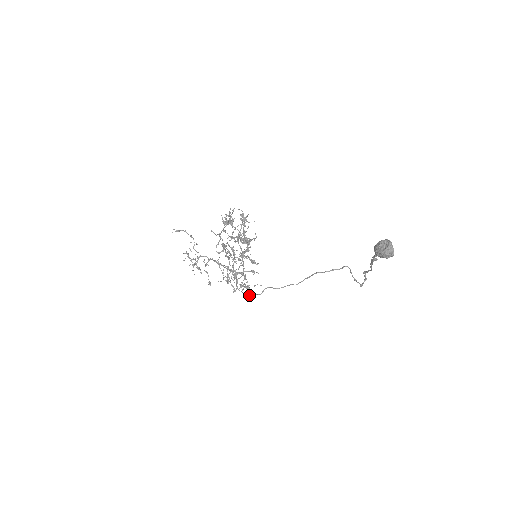
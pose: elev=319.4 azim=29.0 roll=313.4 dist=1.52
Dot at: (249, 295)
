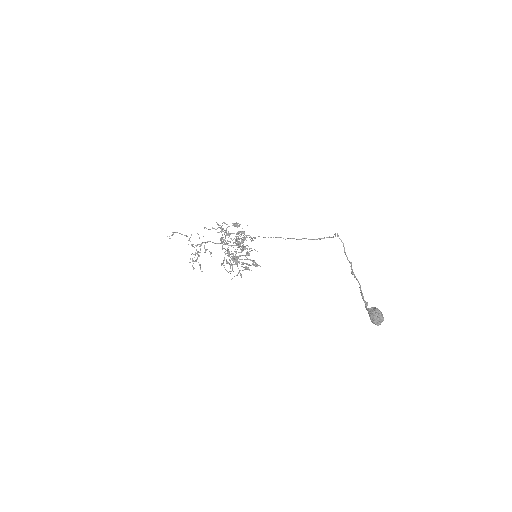
Dot at: occluded
